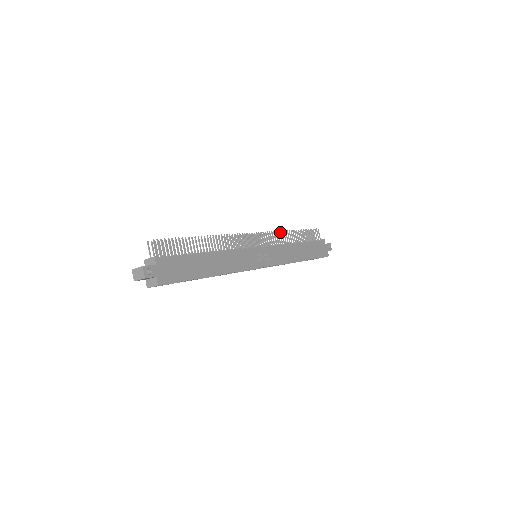
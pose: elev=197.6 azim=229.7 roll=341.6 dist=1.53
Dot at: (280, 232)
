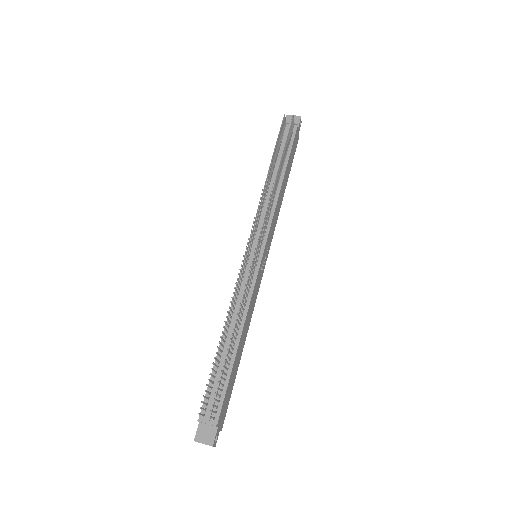
Dot at: (271, 195)
